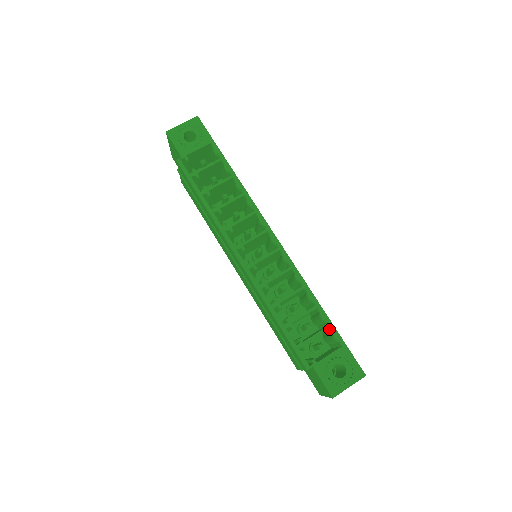
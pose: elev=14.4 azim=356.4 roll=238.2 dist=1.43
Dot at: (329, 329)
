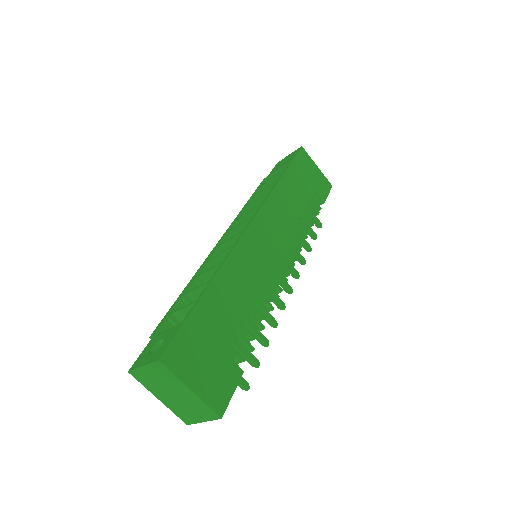
Dot at: (199, 308)
